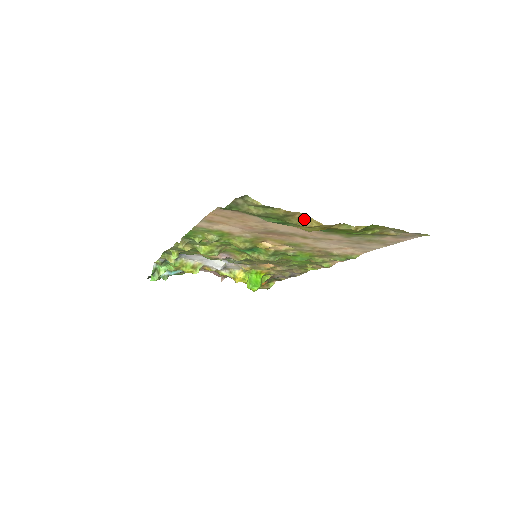
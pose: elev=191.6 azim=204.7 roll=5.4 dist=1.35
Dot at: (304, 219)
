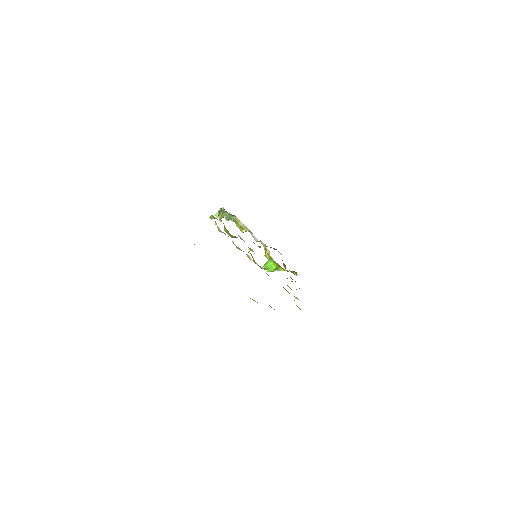
Dot at: occluded
